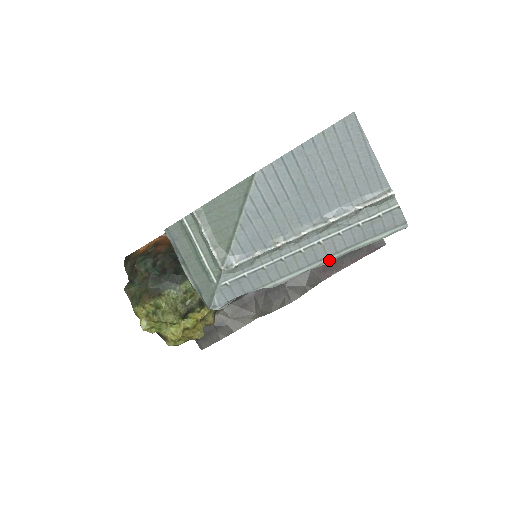
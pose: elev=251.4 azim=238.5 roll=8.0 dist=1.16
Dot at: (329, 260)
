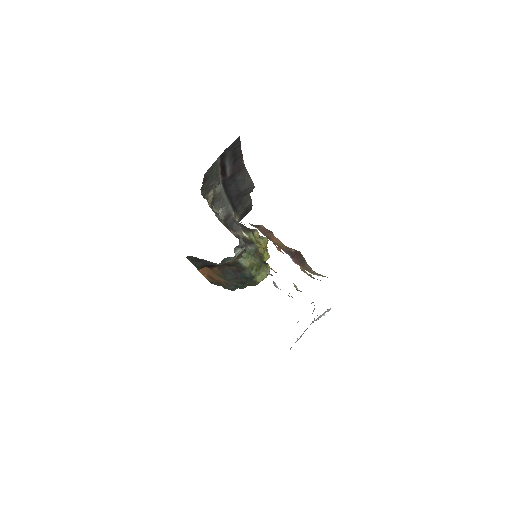
Dot at: occluded
